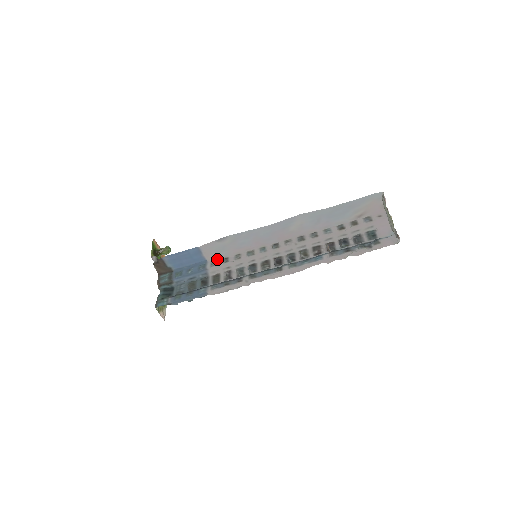
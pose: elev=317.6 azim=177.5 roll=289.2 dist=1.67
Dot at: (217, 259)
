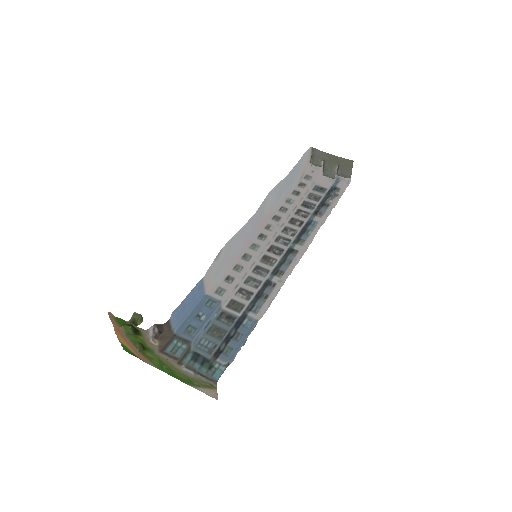
Dot at: (219, 284)
